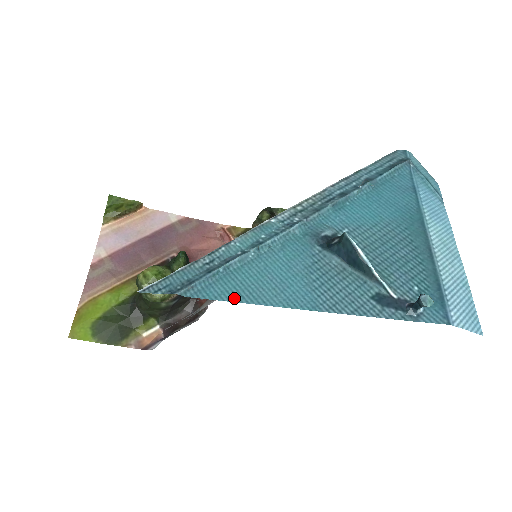
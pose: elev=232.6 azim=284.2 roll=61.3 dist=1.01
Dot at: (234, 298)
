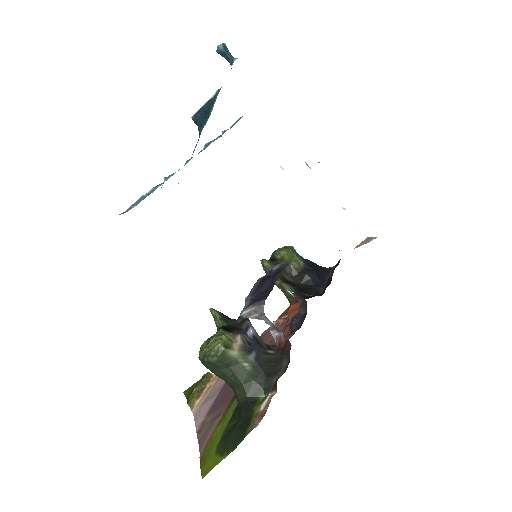
Dot at: occluded
